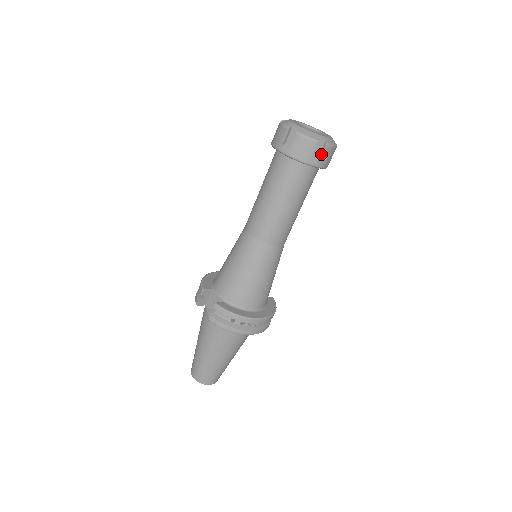
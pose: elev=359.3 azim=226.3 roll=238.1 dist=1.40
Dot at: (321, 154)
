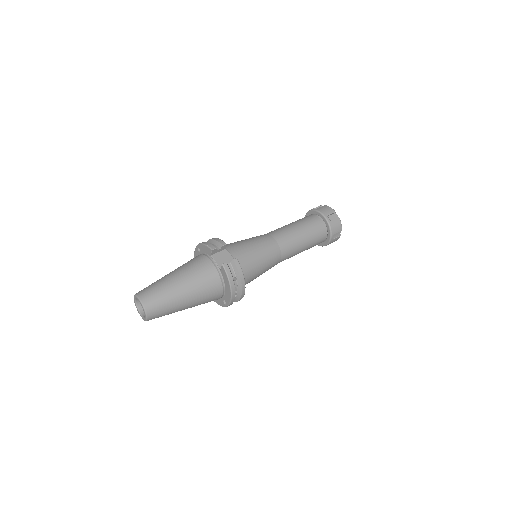
Dot at: (336, 237)
